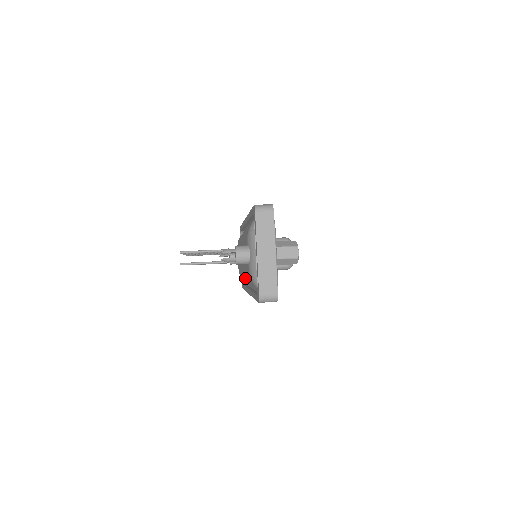
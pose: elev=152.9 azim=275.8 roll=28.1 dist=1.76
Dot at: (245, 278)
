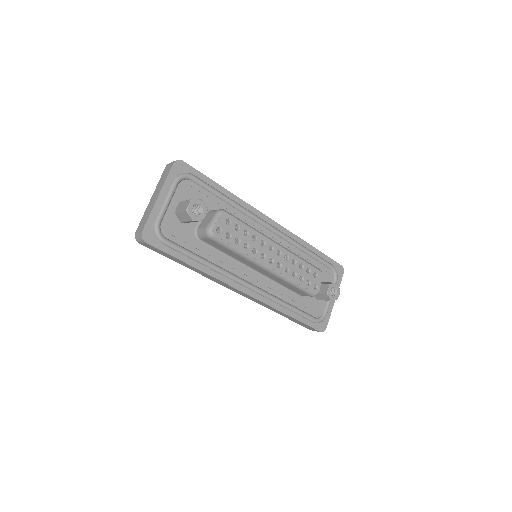
Dot at: occluded
